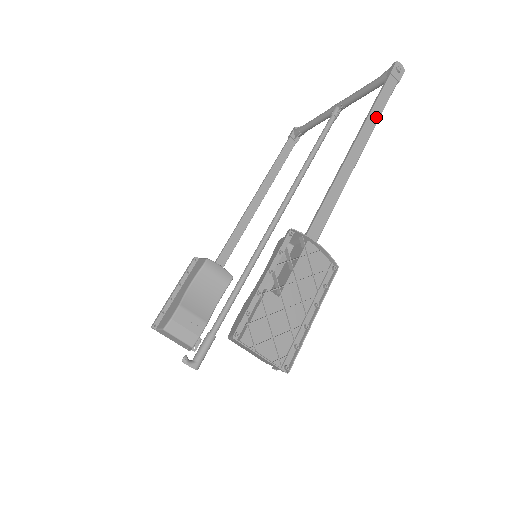
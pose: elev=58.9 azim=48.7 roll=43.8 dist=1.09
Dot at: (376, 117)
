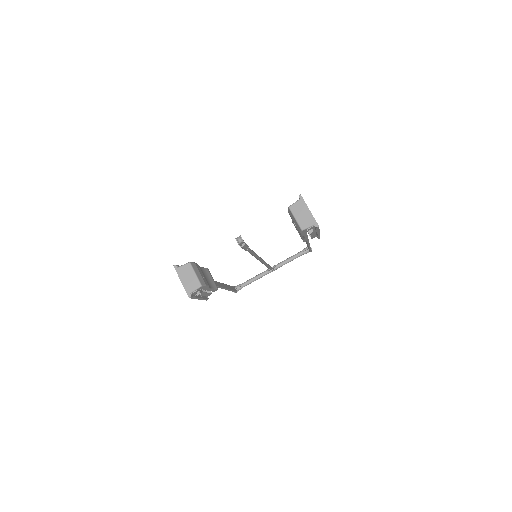
Dot at: occluded
